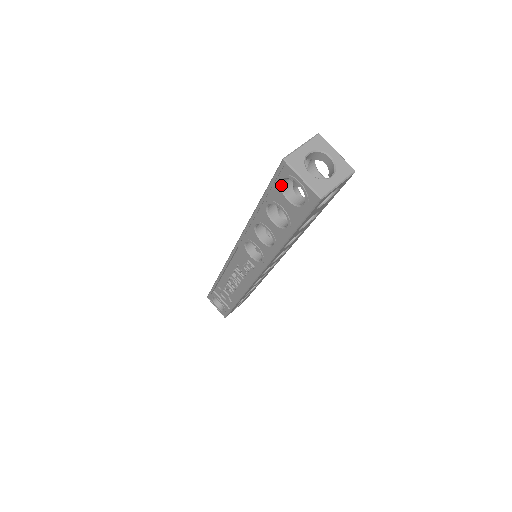
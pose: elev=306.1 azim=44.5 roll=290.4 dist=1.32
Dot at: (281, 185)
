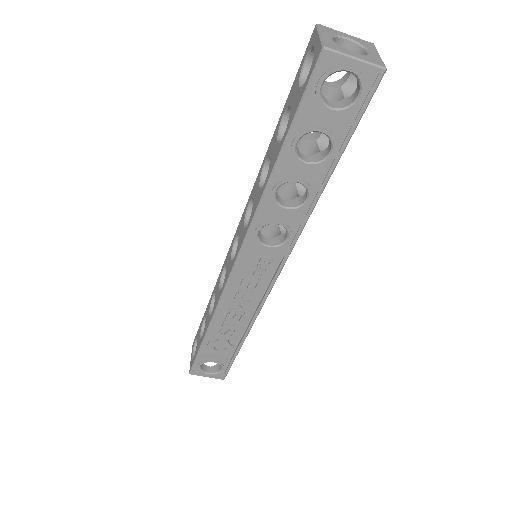
Dot at: (320, 93)
